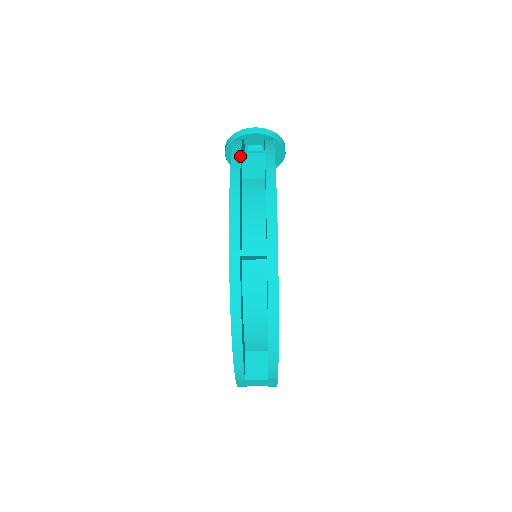
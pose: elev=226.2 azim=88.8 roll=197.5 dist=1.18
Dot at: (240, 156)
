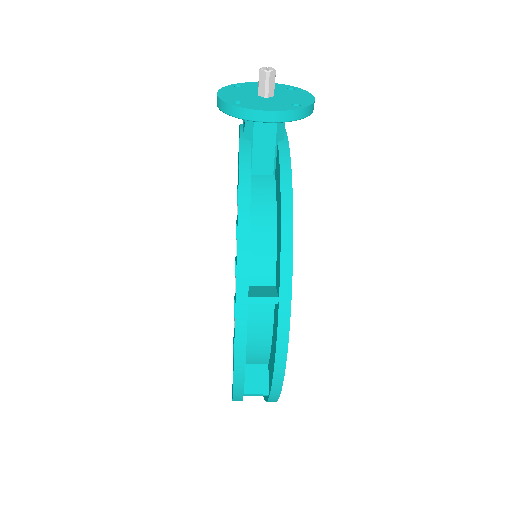
Dot at: (246, 319)
